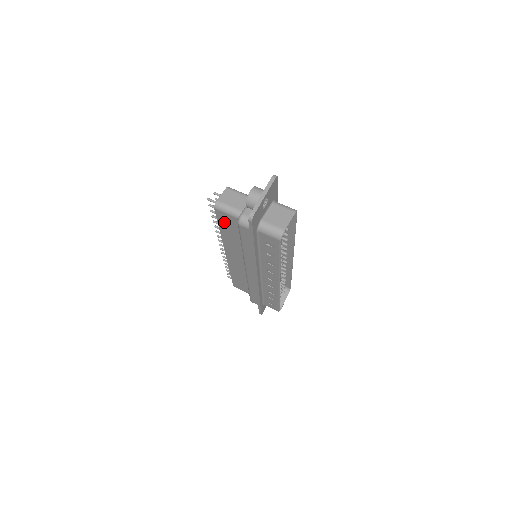
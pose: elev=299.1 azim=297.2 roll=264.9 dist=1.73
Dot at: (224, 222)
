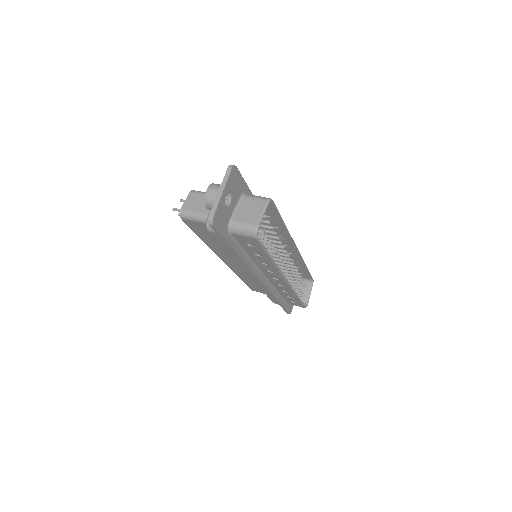
Dot at: (199, 230)
